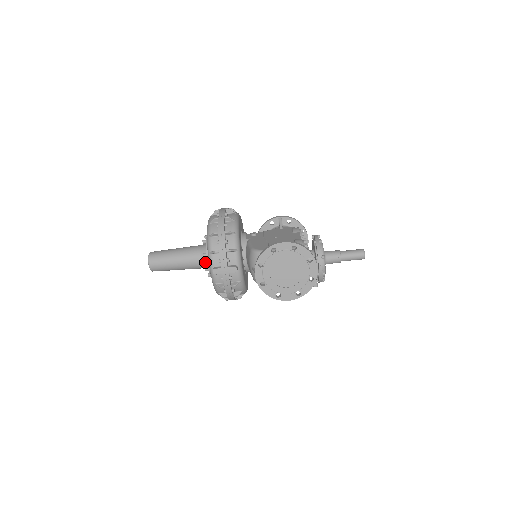
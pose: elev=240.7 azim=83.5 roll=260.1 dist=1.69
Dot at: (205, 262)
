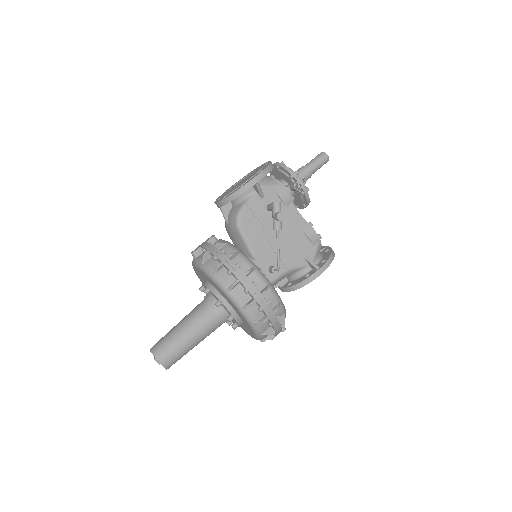
Dot at: (207, 297)
